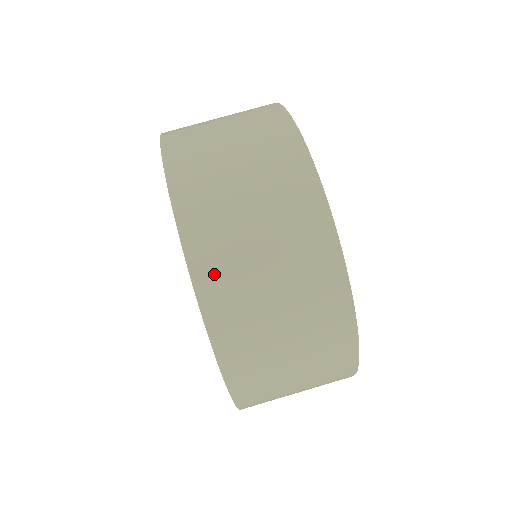
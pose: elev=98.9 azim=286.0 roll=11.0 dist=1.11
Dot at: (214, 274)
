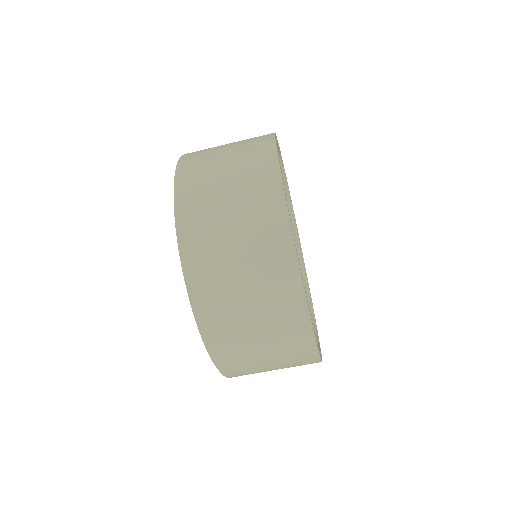
Dot at: (223, 348)
